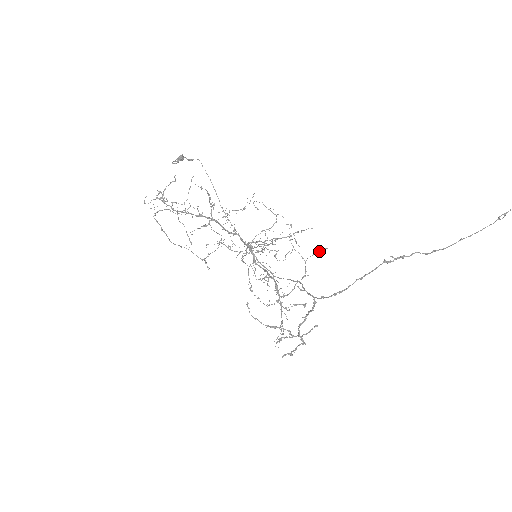
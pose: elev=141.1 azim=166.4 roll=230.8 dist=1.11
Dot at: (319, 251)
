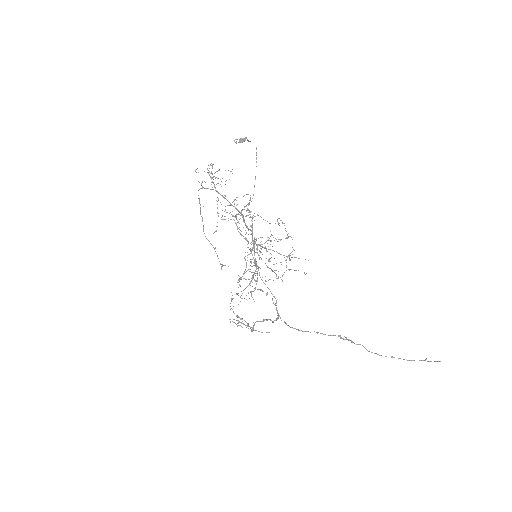
Dot at: occluded
